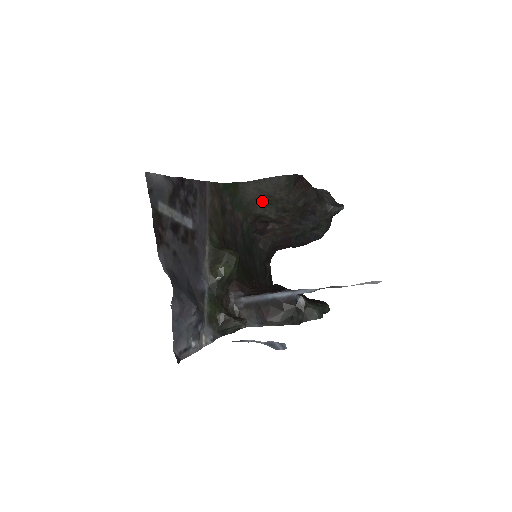
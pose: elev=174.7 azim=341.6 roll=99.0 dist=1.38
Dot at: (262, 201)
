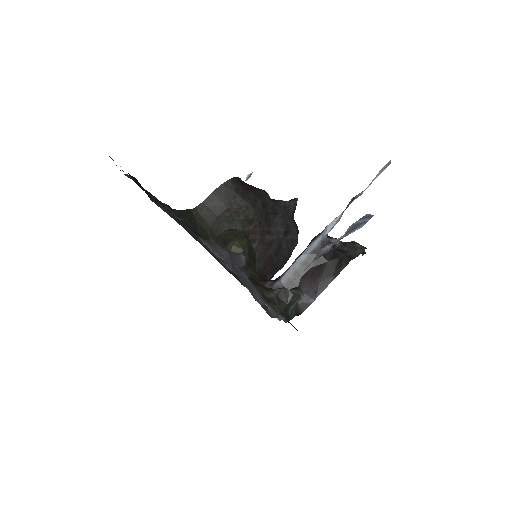
Dot at: (223, 221)
